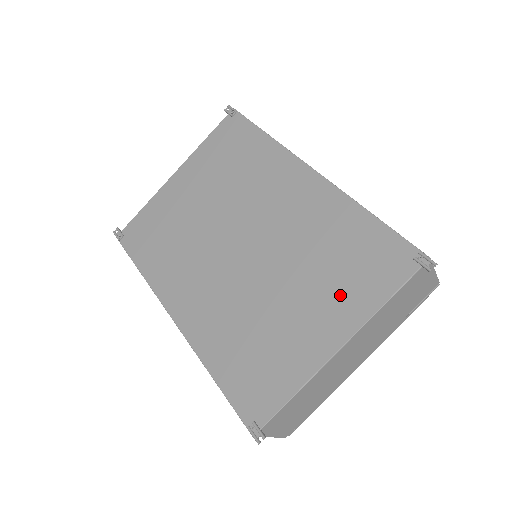
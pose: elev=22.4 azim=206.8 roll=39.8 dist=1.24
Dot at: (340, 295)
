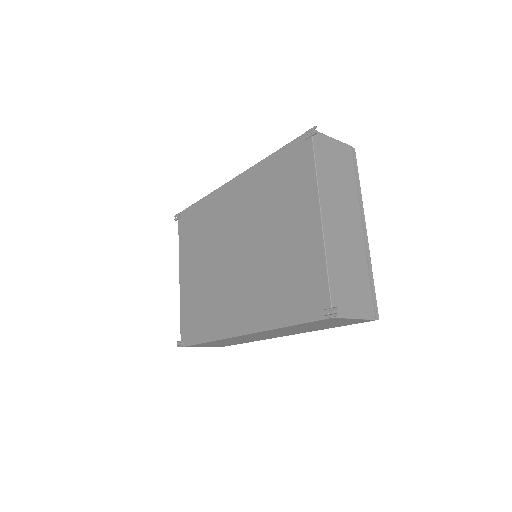
Dot at: (296, 199)
